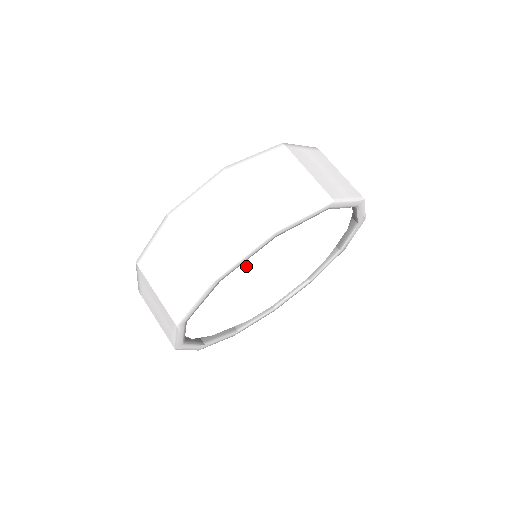
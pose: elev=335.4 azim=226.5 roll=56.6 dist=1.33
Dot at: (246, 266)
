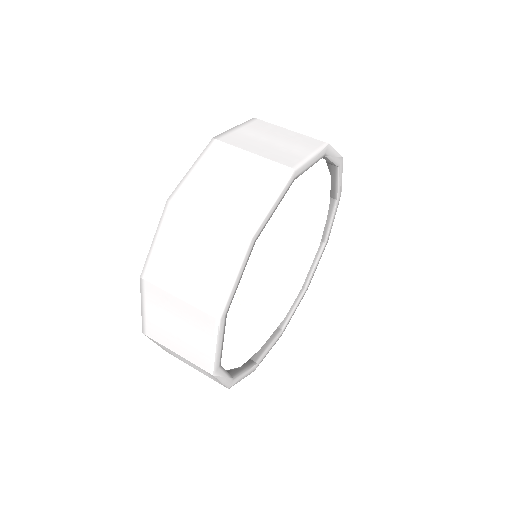
Dot at: (245, 283)
